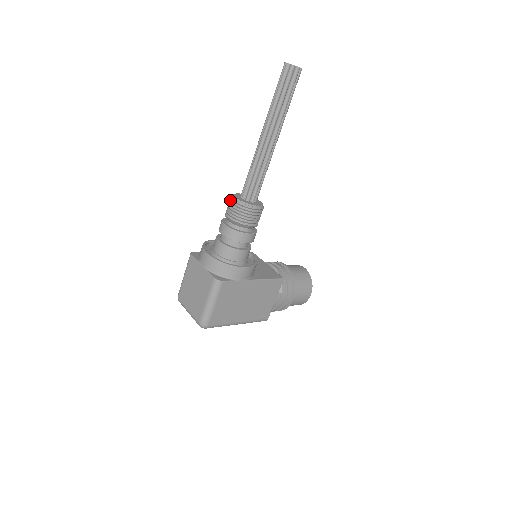
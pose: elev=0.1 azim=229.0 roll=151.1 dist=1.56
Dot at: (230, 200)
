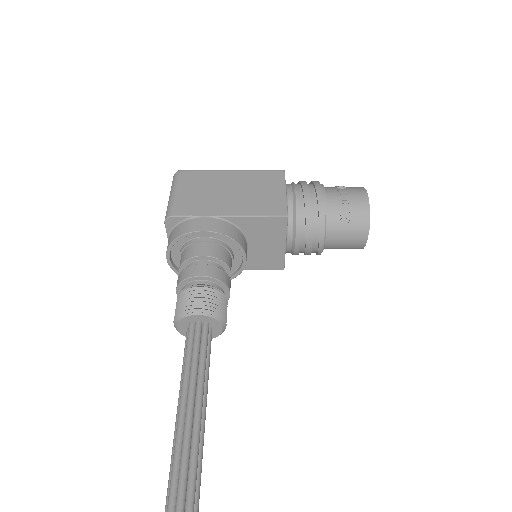
Dot at: (175, 315)
